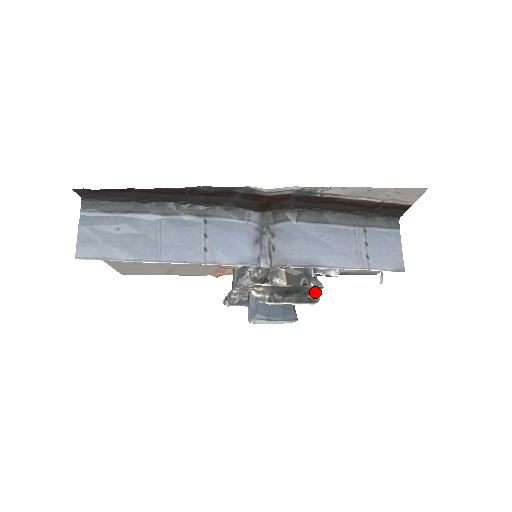
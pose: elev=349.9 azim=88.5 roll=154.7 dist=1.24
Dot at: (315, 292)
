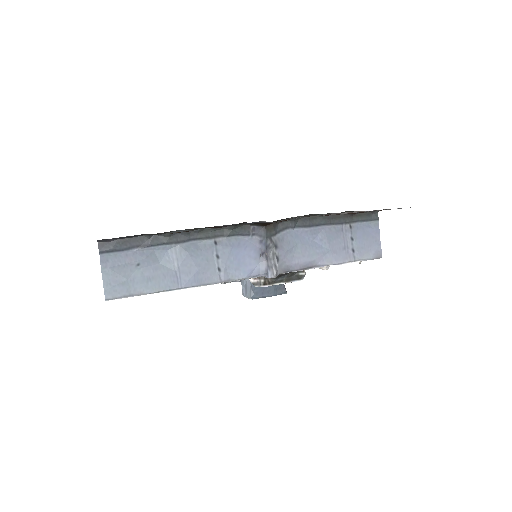
Dot at: occluded
